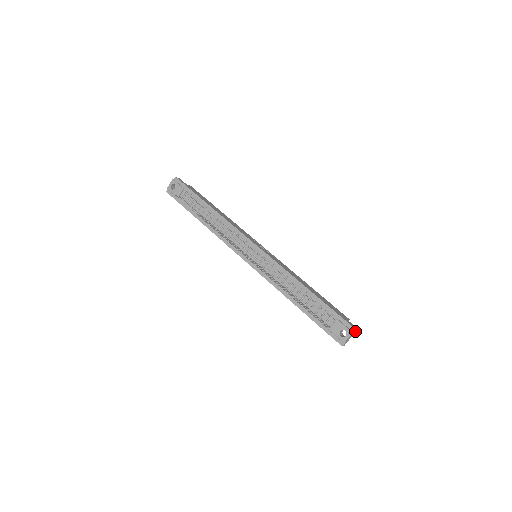
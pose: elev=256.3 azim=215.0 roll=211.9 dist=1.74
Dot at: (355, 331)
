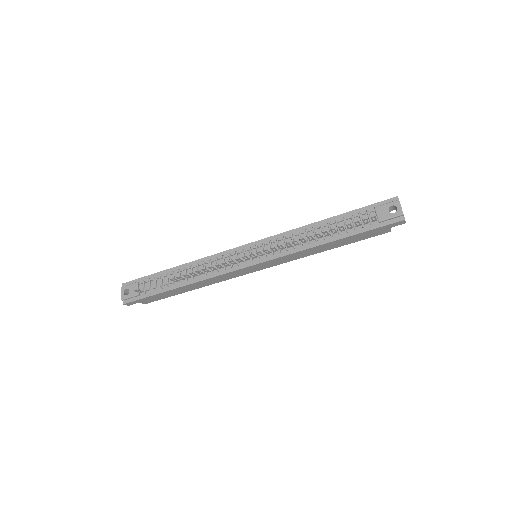
Dot at: occluded
